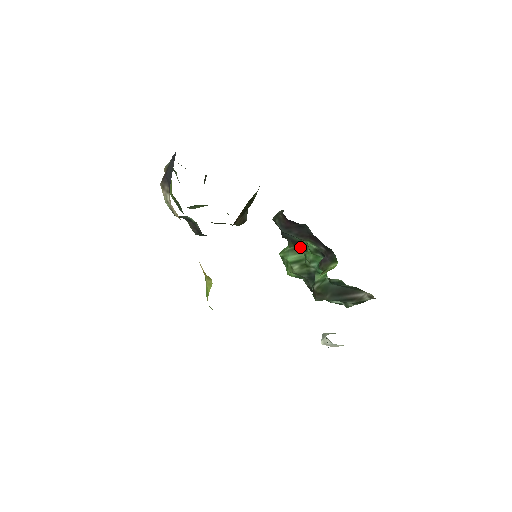
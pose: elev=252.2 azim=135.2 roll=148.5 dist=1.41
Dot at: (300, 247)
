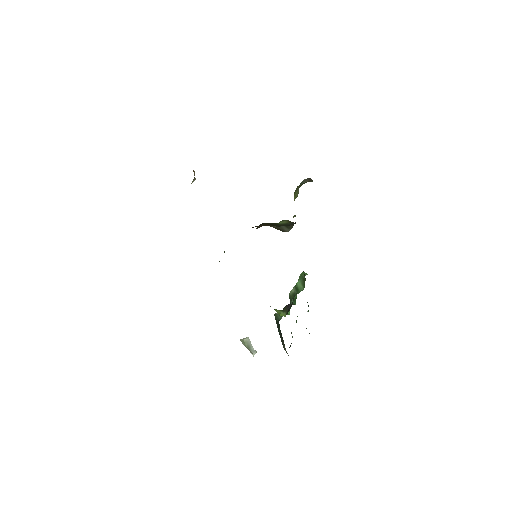
Dot at: occluded
